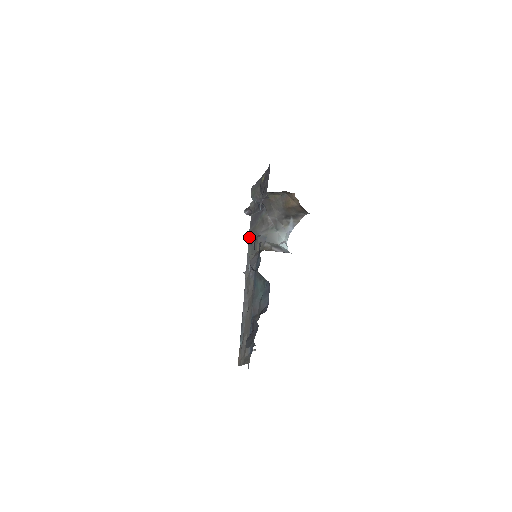
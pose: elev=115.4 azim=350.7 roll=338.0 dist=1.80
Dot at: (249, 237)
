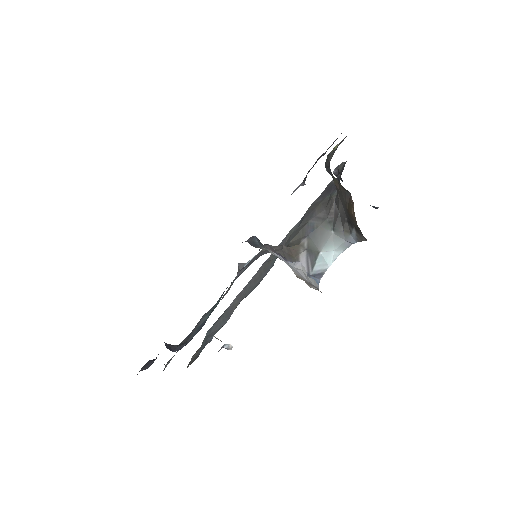
Dot at: (306, 211)
